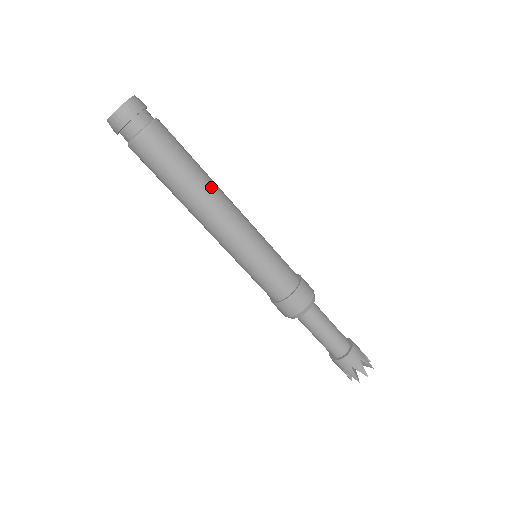
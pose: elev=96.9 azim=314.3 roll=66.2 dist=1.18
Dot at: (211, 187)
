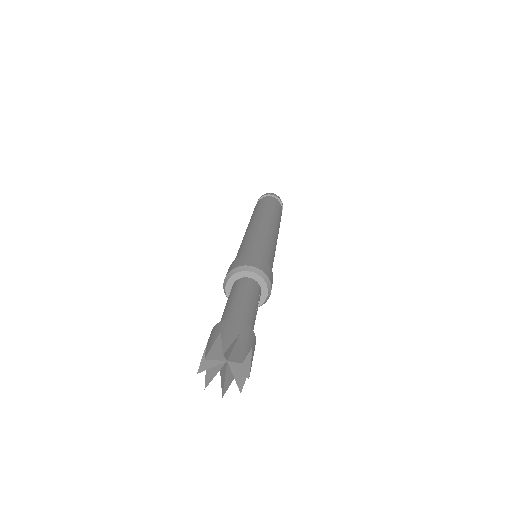
Dot at: (274, 218)
